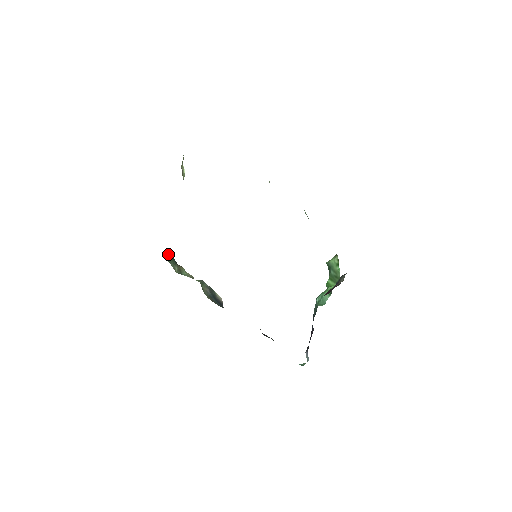
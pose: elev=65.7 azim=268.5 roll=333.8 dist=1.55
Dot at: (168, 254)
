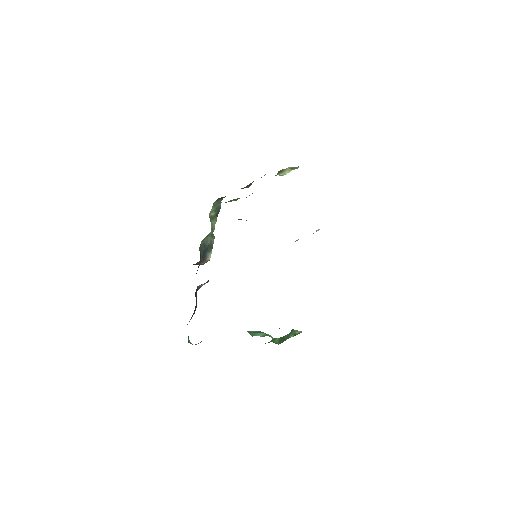
Dot at: (220, 203)
